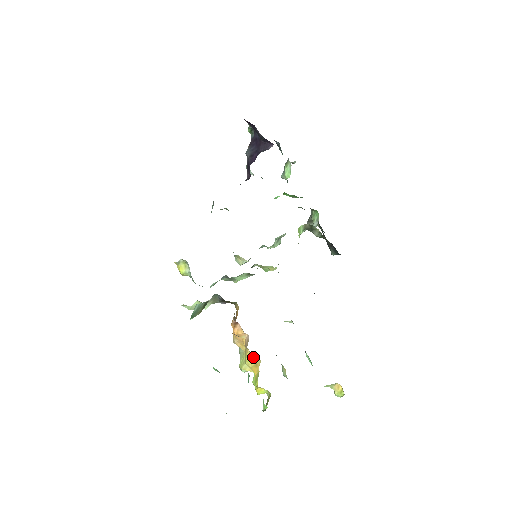
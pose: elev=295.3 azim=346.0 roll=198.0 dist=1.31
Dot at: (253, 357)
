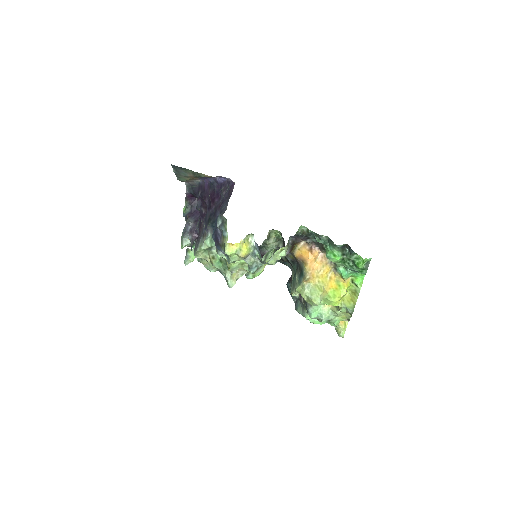
Dot at: (326, 275)
